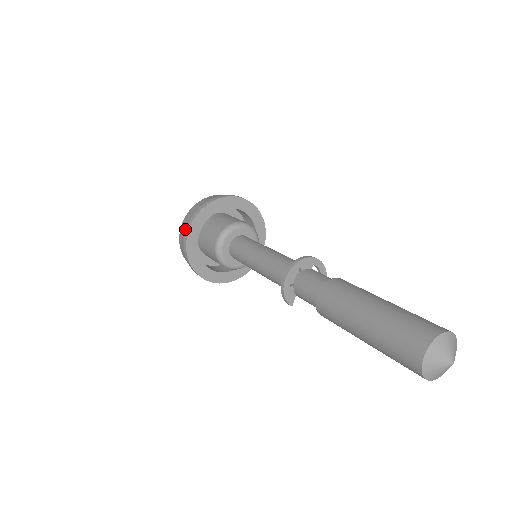
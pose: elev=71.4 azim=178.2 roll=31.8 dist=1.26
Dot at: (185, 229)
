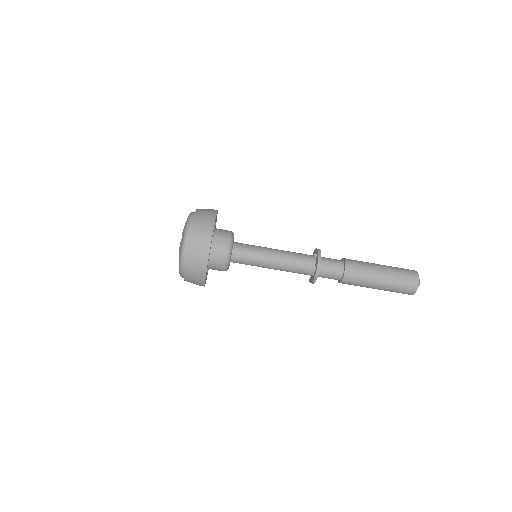
Dot at: (199, 276)
